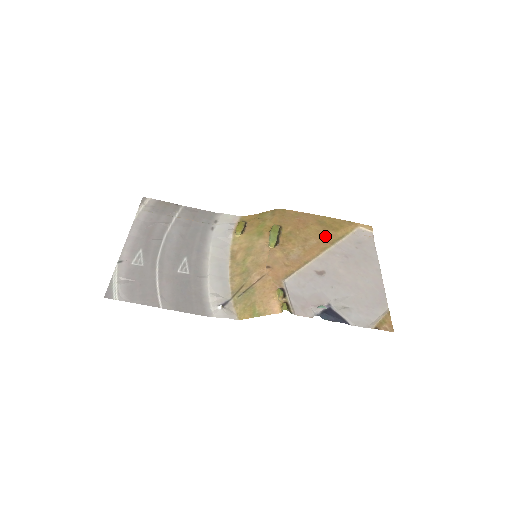
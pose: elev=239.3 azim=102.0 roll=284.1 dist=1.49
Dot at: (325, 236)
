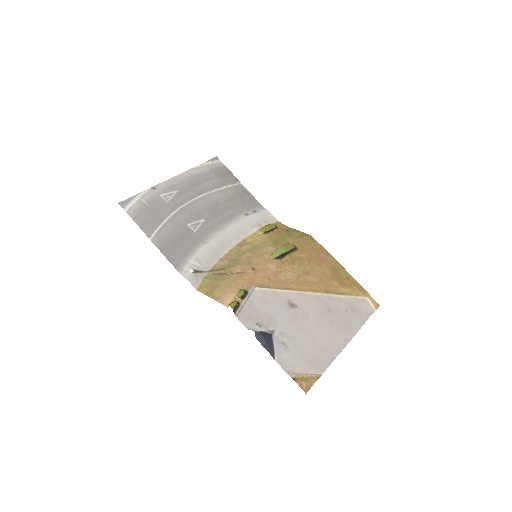
Dot at: (327, 282)
